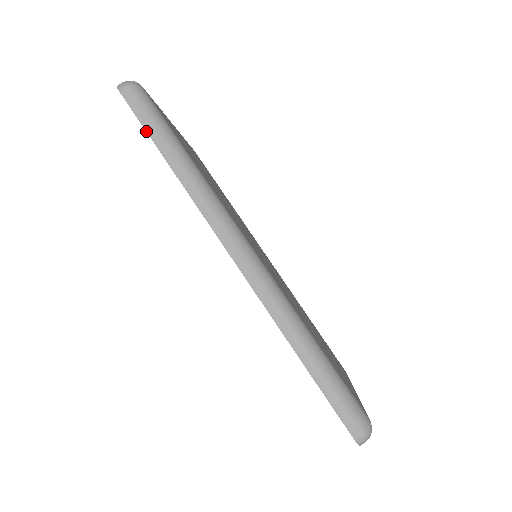
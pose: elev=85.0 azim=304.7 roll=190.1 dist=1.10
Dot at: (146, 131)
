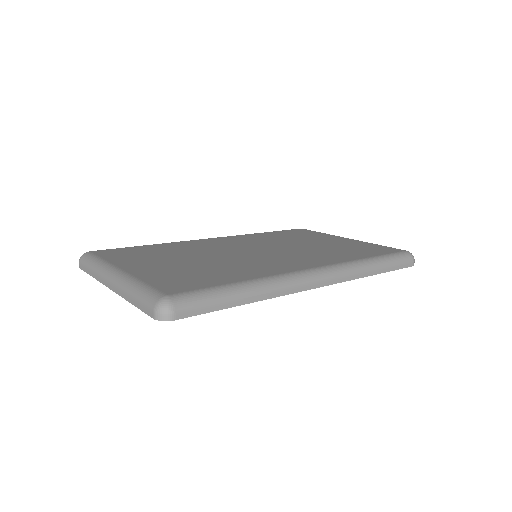
Dot at: occluded
